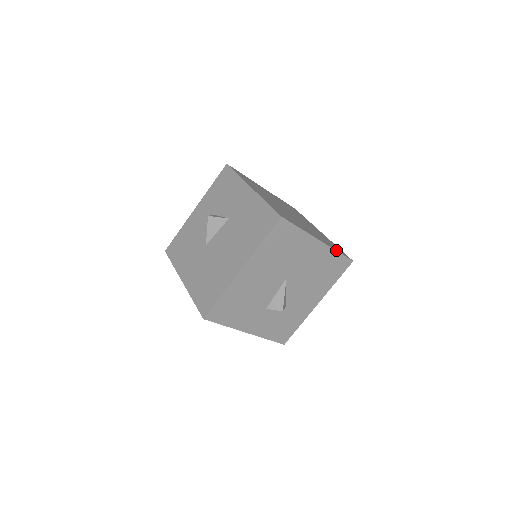
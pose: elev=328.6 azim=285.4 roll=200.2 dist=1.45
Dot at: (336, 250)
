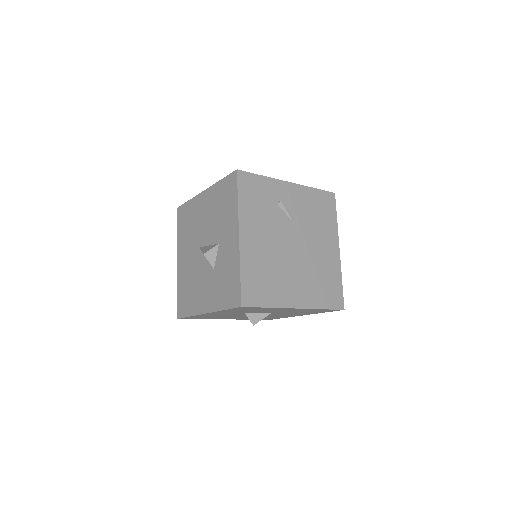
Dot at: (336, 222)
